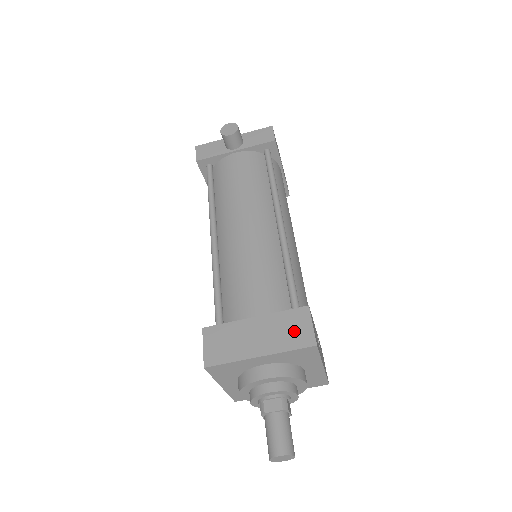
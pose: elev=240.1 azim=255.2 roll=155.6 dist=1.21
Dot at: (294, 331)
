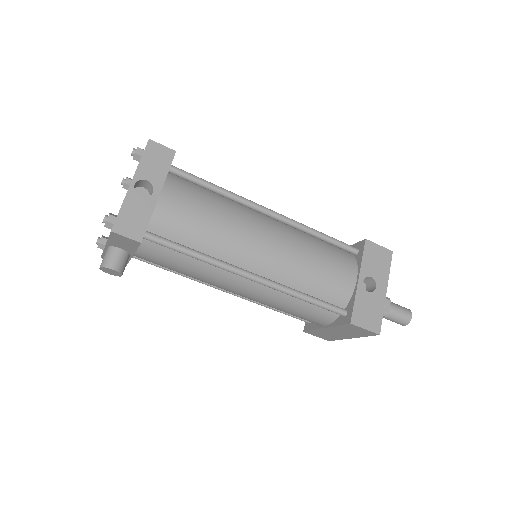
Dot at: (357, 332)
